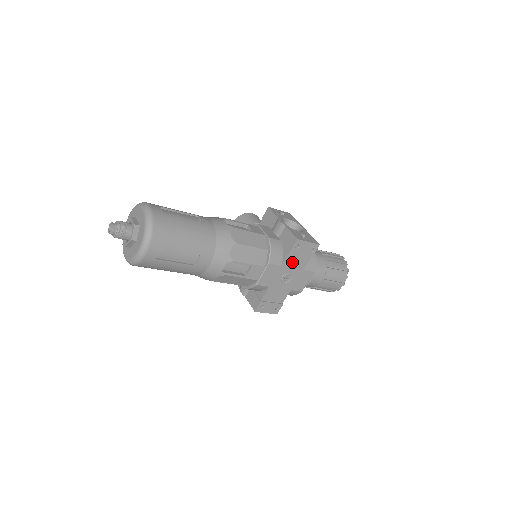
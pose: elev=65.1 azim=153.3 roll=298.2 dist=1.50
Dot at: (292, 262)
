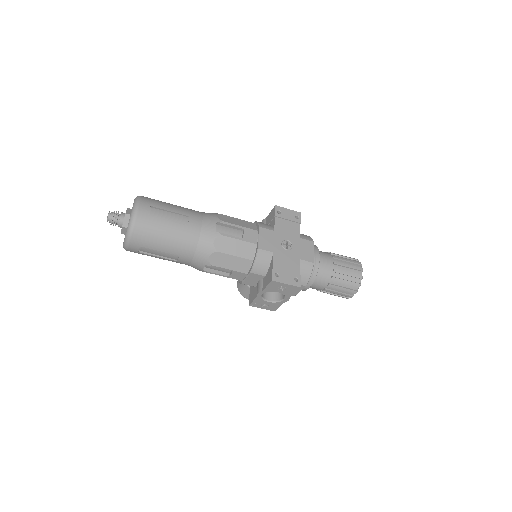
Dot at: (283, 229)
